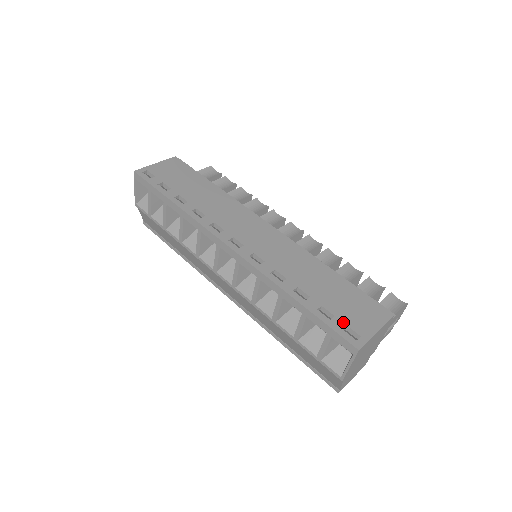
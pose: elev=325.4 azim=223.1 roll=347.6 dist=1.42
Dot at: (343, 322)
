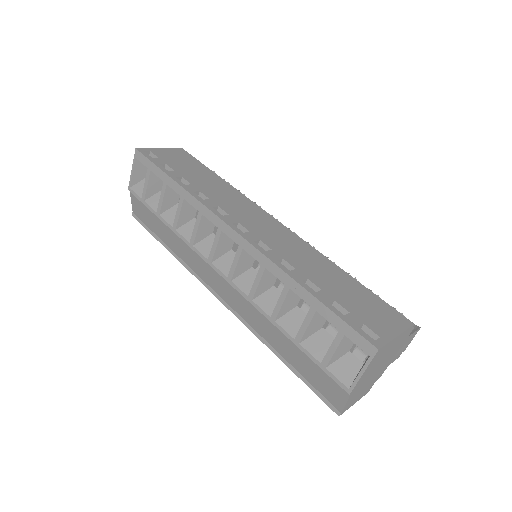
Dot at: (359, 320)
